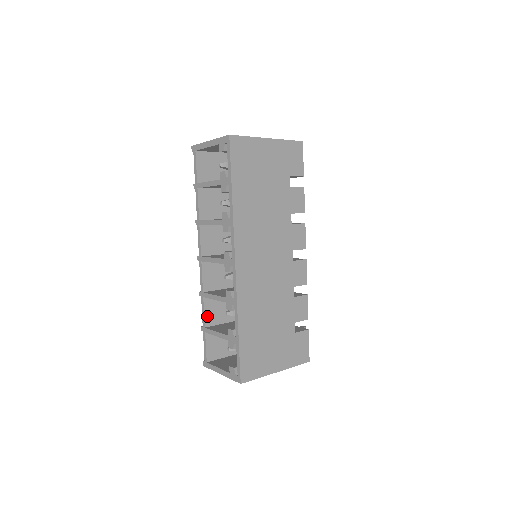
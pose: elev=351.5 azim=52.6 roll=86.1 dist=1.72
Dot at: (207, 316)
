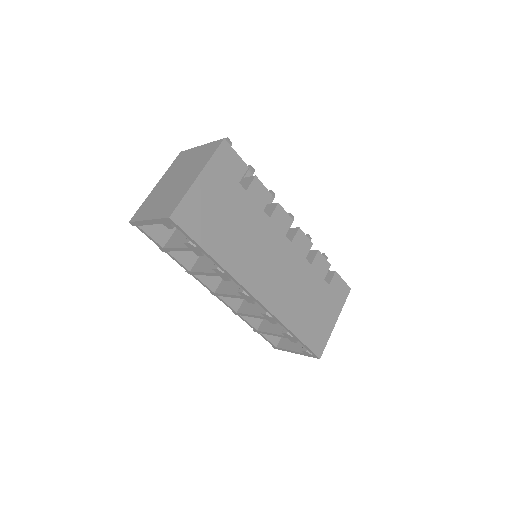
Dot at: (252, 322)
